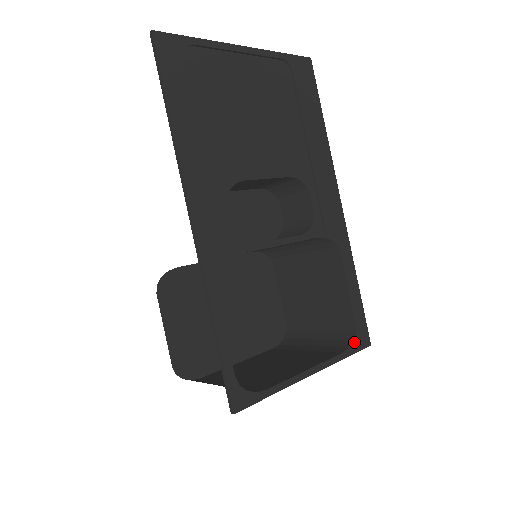
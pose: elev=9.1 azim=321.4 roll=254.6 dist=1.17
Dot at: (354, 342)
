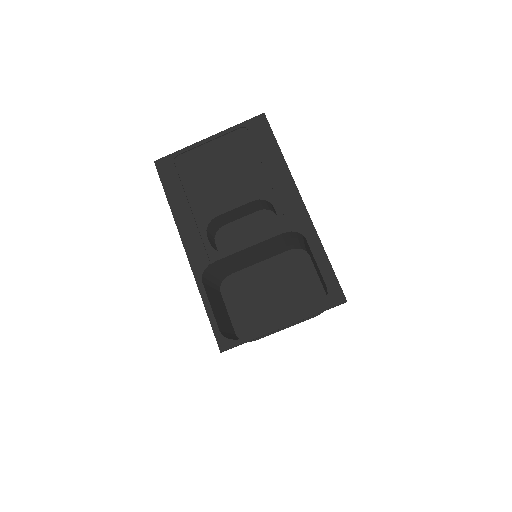
Dot at: (326, 301)
